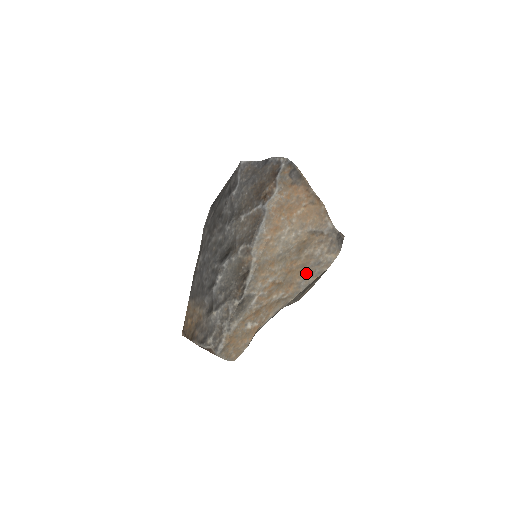
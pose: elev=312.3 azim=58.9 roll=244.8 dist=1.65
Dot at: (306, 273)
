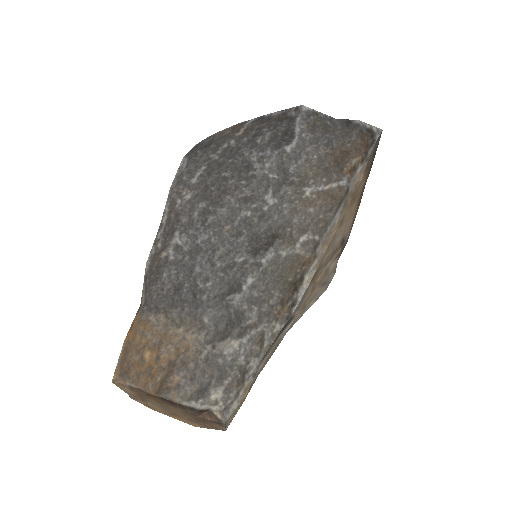
Dot at: (313, 294)
